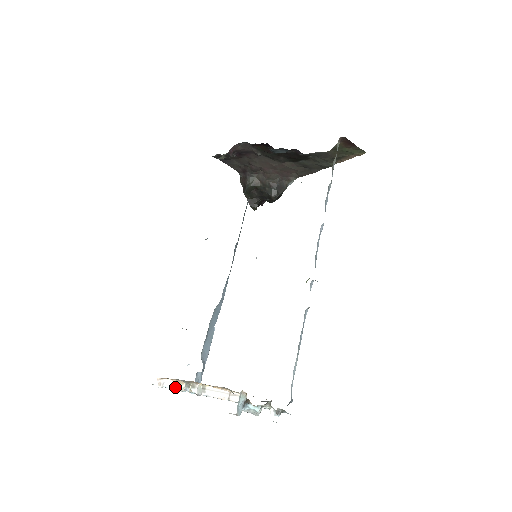
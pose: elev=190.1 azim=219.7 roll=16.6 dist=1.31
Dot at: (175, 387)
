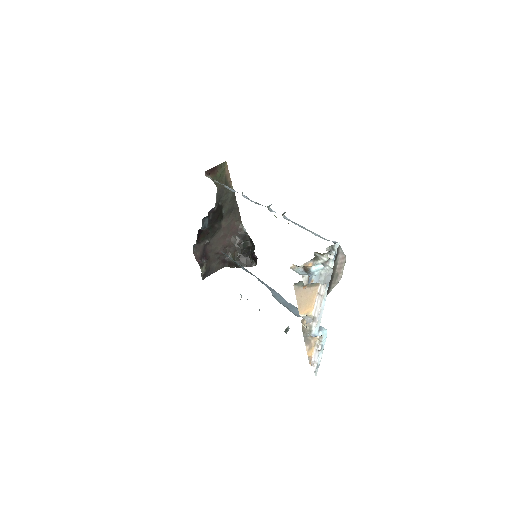
Dot at: (316, 350)
